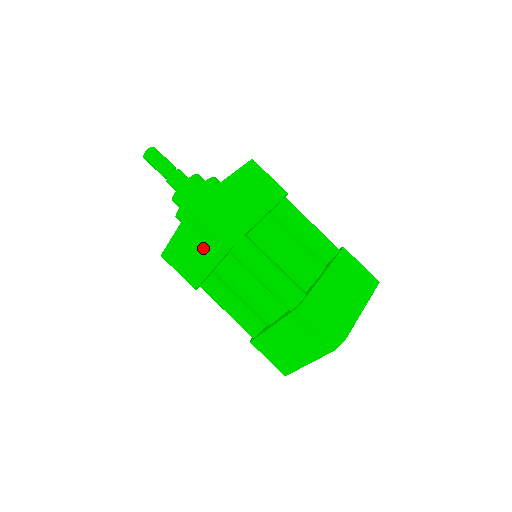
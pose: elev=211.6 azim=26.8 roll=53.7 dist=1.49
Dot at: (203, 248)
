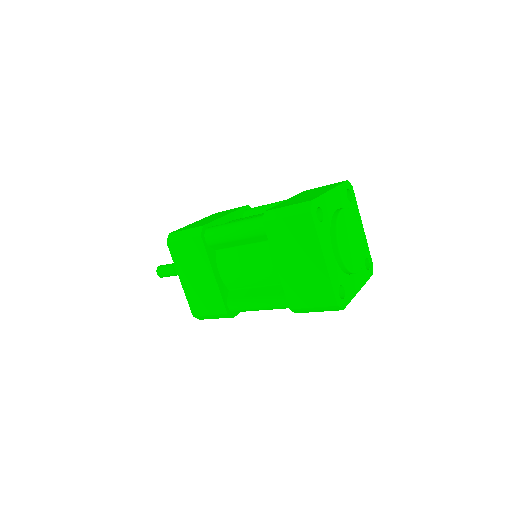
Dot at: occluded
